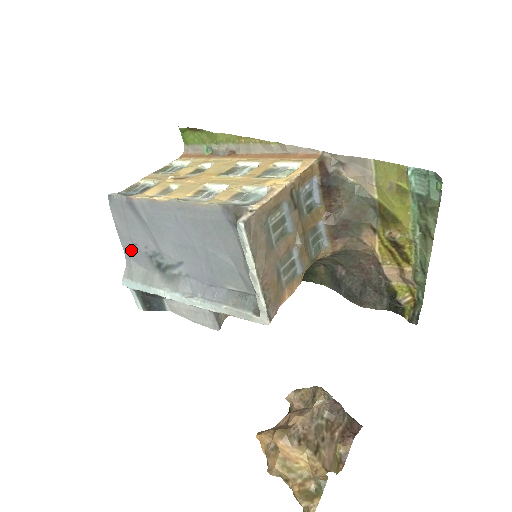
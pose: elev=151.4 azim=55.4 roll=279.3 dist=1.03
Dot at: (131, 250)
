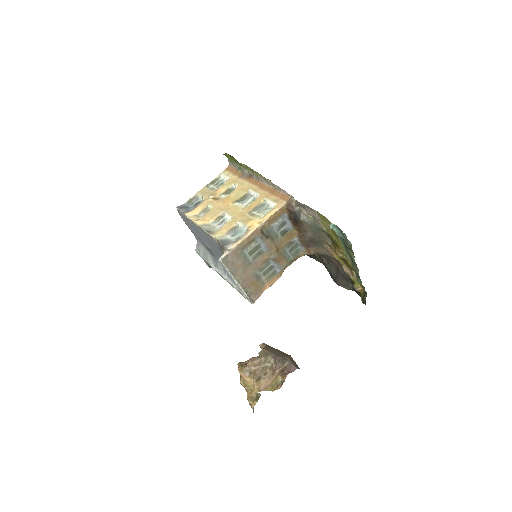
Dot at: (196, 236)
